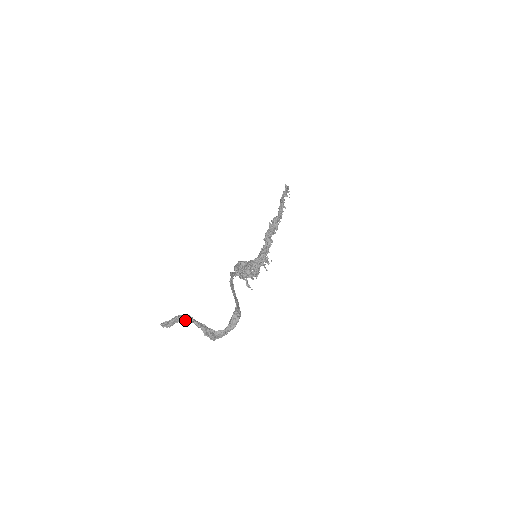
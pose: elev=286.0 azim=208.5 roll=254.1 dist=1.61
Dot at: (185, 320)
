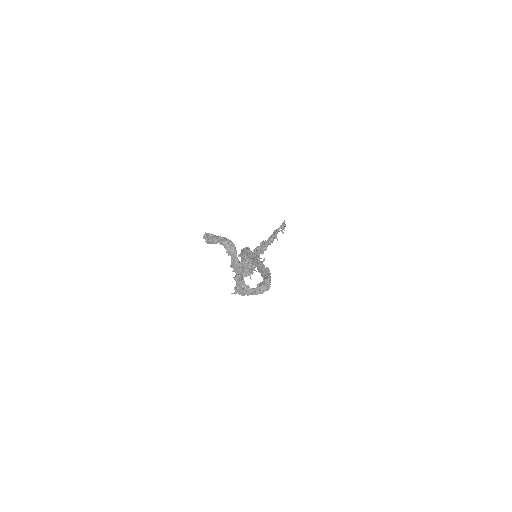
Dot at: (229, 248)
